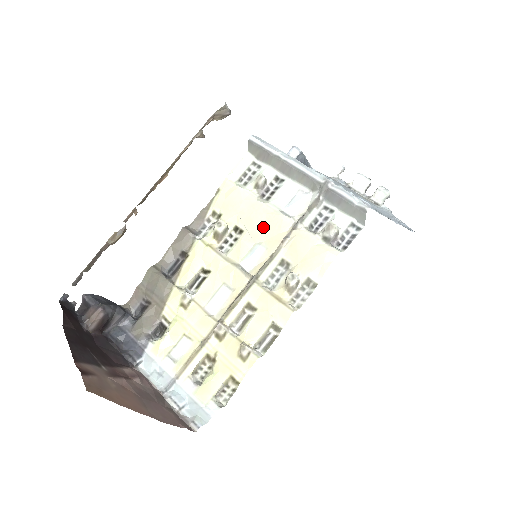
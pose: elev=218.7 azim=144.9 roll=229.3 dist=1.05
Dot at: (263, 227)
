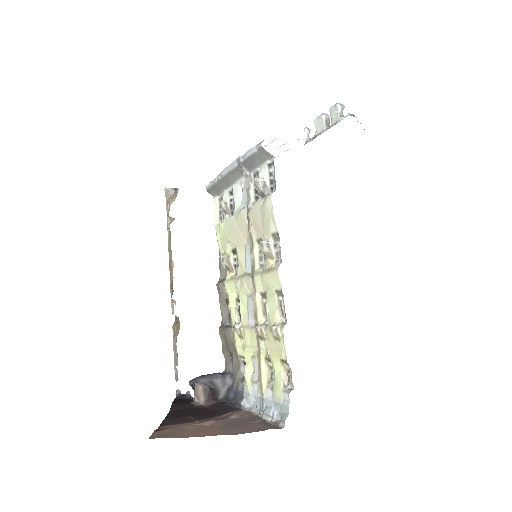
Dot at: (240, 233)
